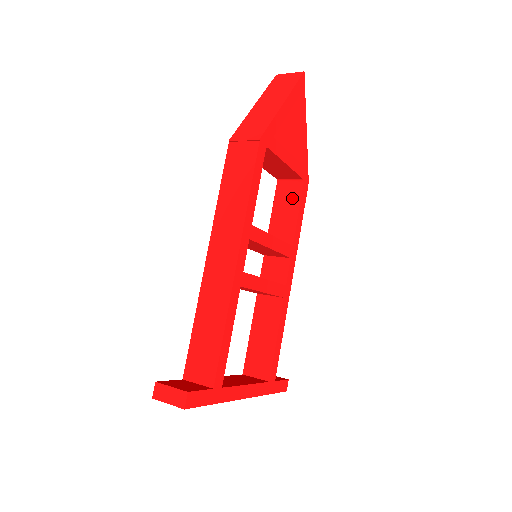
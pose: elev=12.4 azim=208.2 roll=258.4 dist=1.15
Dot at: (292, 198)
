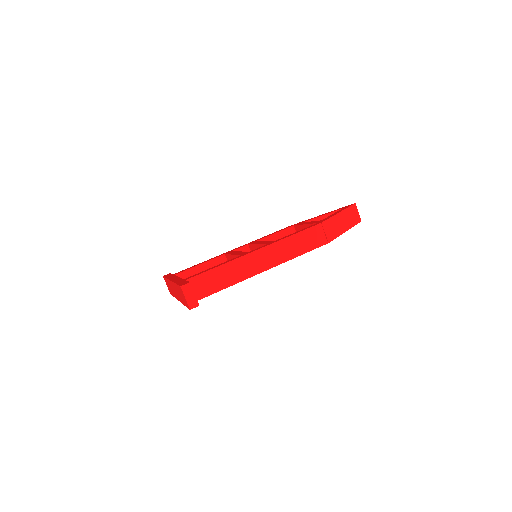
Dot at: occluded
